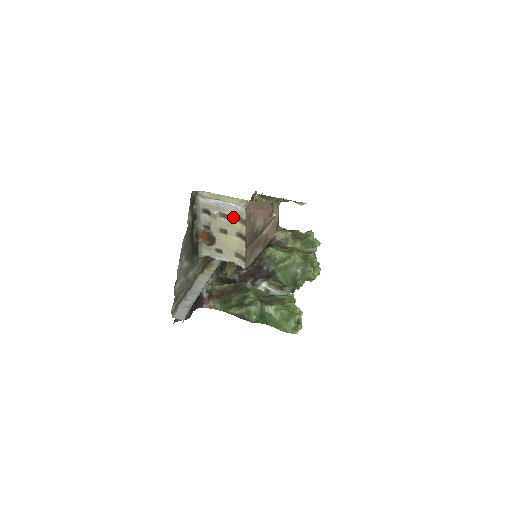
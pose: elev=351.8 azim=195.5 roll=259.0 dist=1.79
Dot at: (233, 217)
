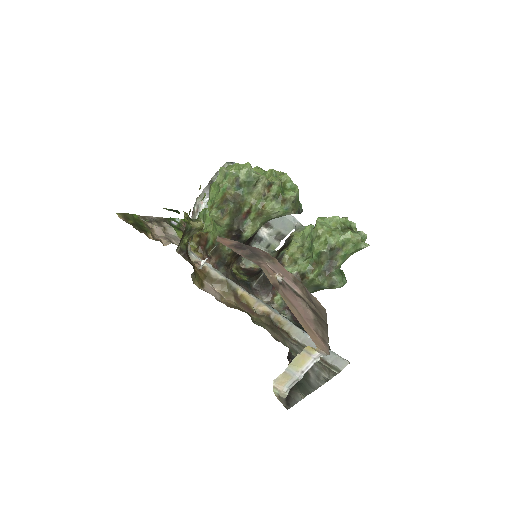
Dot at: occluded
